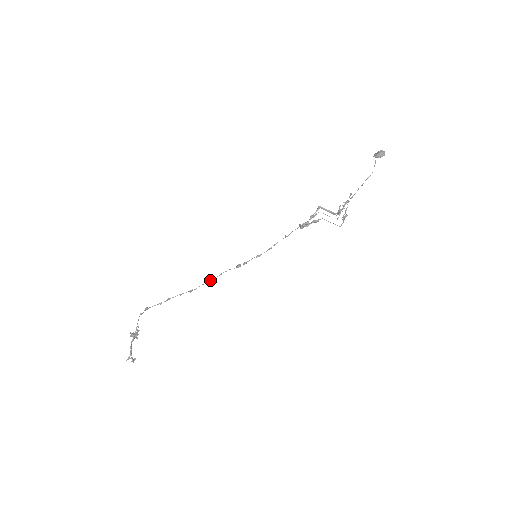
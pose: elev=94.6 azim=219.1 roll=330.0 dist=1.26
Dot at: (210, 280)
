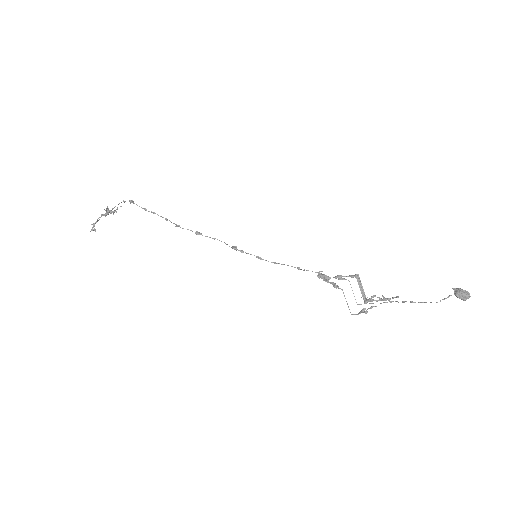
Dot at: (201, 234)
